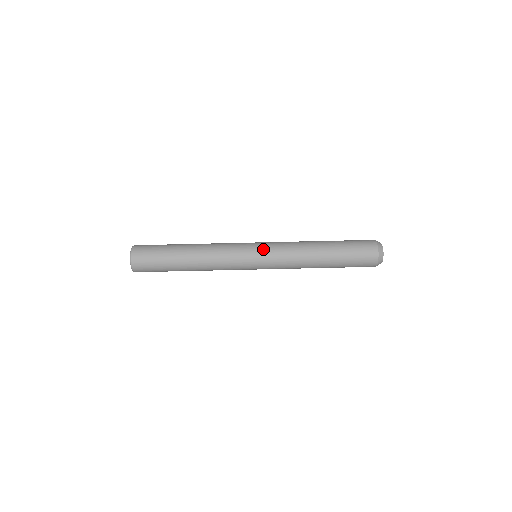
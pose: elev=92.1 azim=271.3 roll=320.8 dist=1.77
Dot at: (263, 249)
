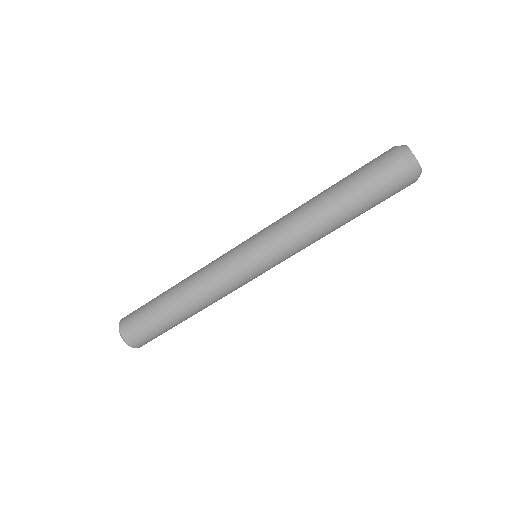
Dot at: (264, 260)
